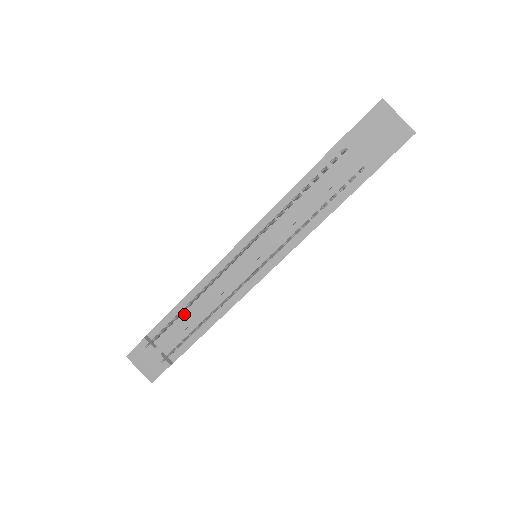
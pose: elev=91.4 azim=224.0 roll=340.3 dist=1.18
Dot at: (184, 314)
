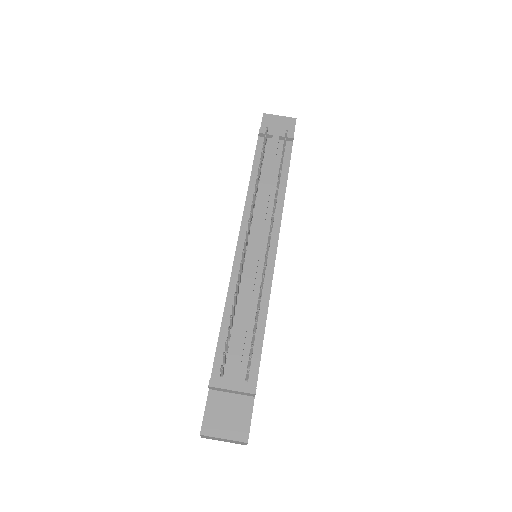
Dot at: (233, 328)
